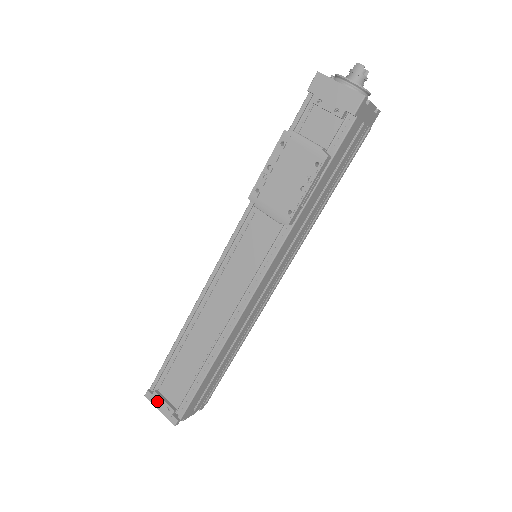
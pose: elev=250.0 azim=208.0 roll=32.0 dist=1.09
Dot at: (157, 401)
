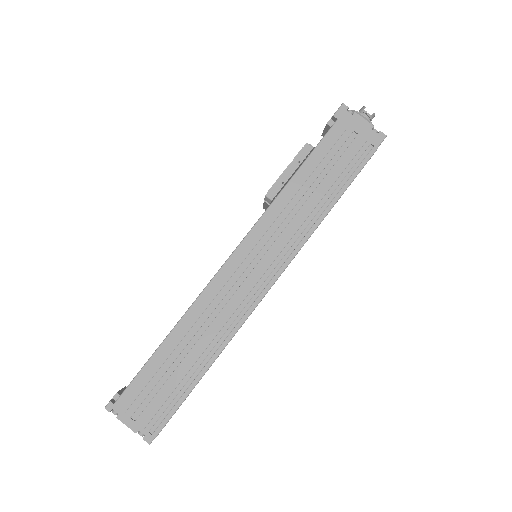
Dot at: occluded
